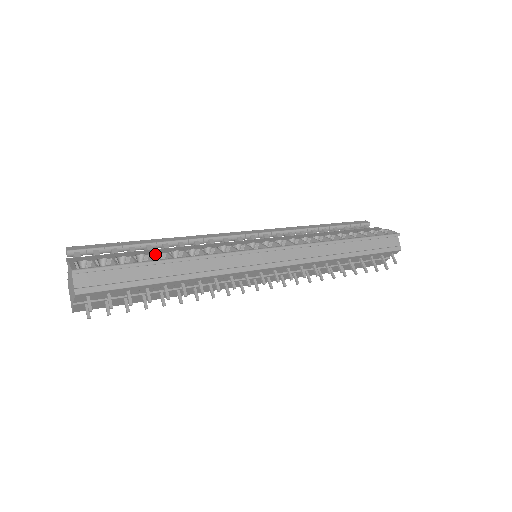
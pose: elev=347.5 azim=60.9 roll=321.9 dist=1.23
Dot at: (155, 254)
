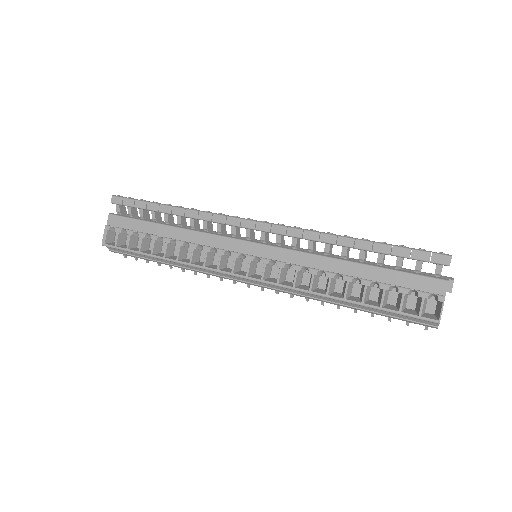
Dot at: (160, 237)
